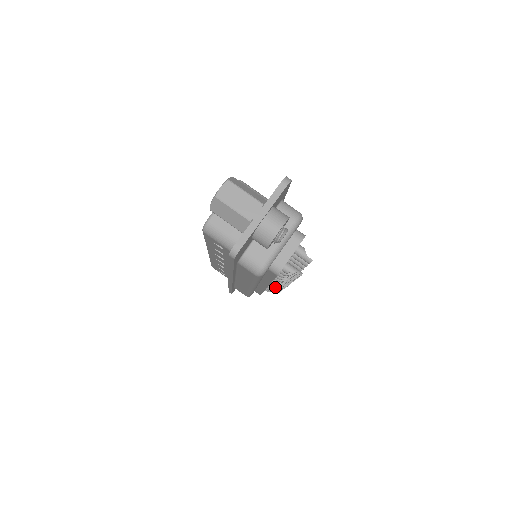
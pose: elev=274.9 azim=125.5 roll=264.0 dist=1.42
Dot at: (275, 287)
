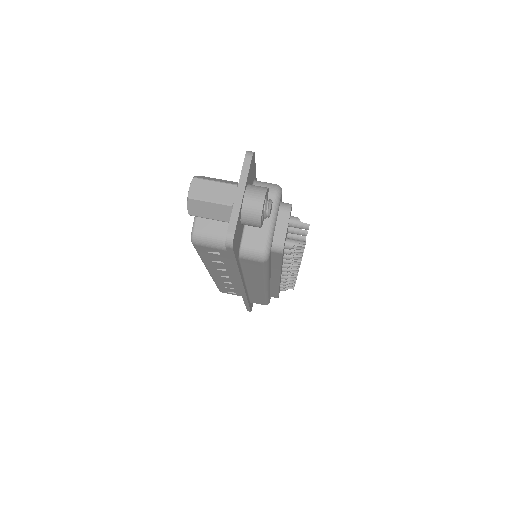
Dot at: (288, 280)
